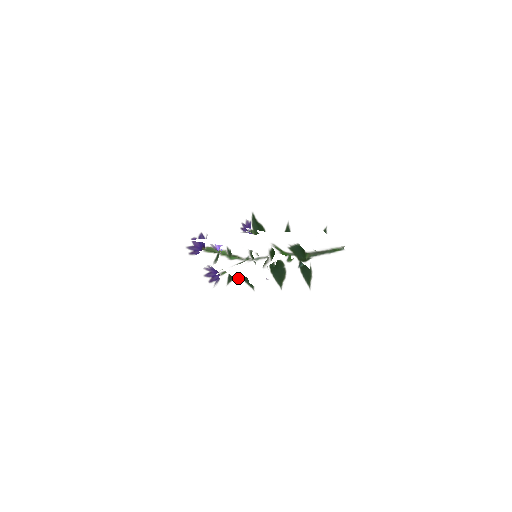
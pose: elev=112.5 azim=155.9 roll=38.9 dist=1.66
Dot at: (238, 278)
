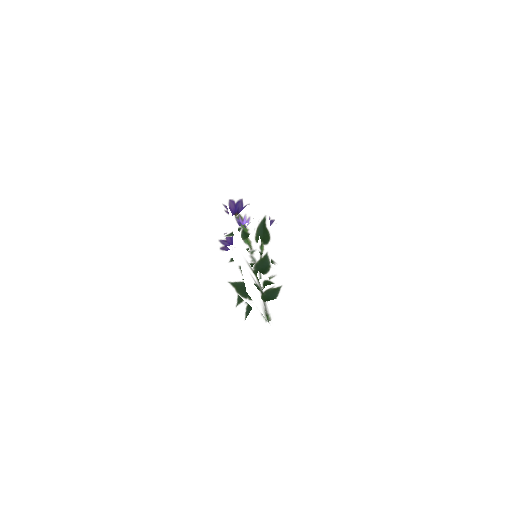
Dot at: occluded
